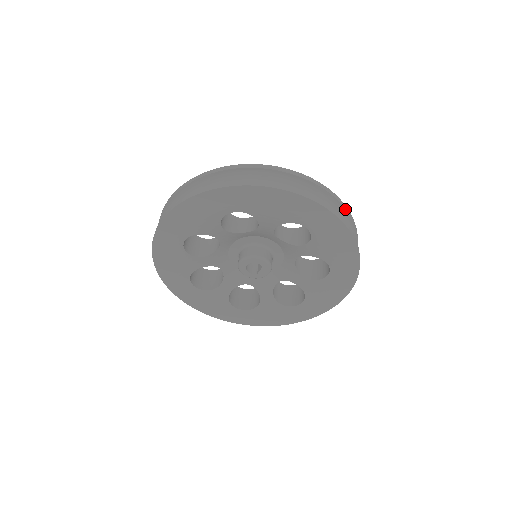
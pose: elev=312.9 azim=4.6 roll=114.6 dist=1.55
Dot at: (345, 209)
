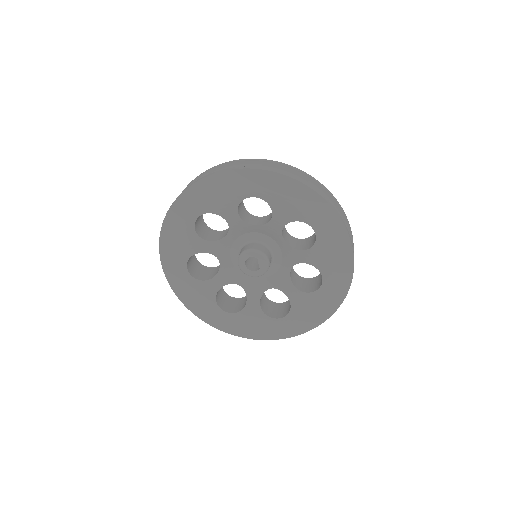
Dot at: (288, 167)
